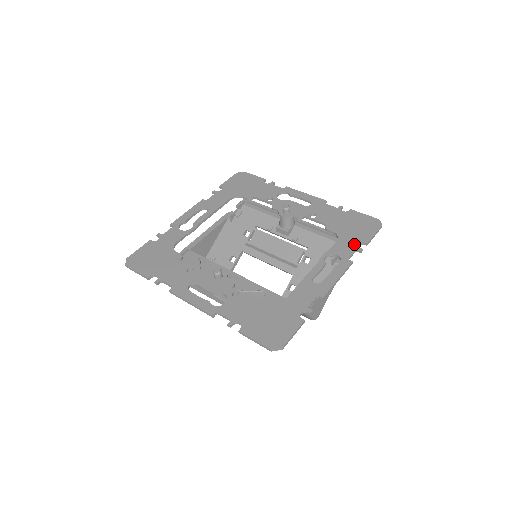
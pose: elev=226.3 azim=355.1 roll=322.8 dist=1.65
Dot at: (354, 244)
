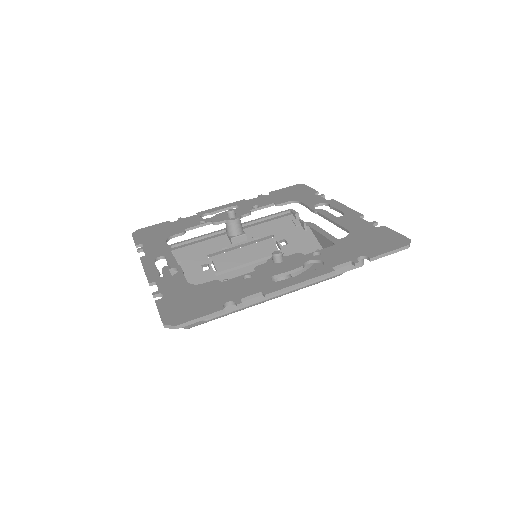
Dot at: (313, 196)
